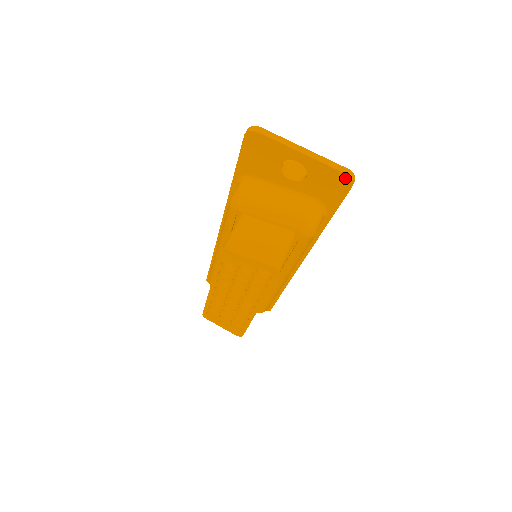
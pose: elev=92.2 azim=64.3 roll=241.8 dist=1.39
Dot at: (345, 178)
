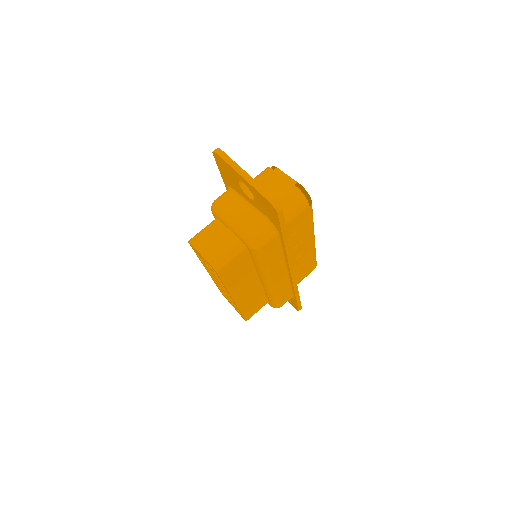
Dot at: (271, 205)
